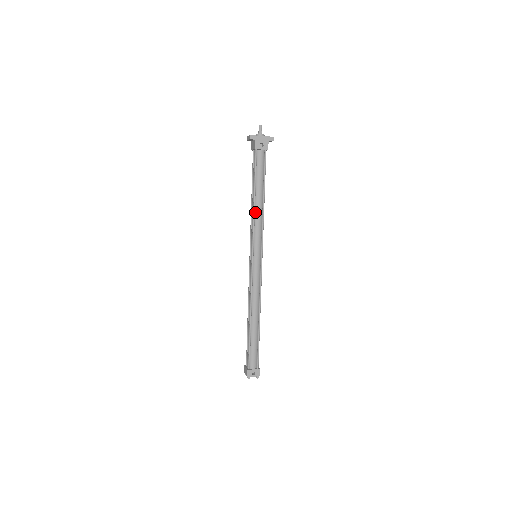
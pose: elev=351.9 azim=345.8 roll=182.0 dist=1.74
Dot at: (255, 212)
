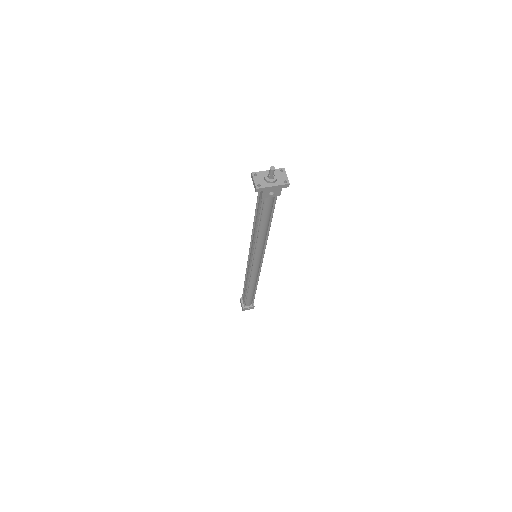
Dot at: (258, 237)
